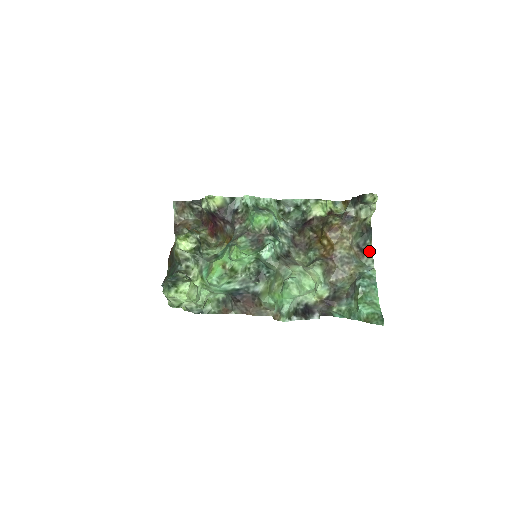
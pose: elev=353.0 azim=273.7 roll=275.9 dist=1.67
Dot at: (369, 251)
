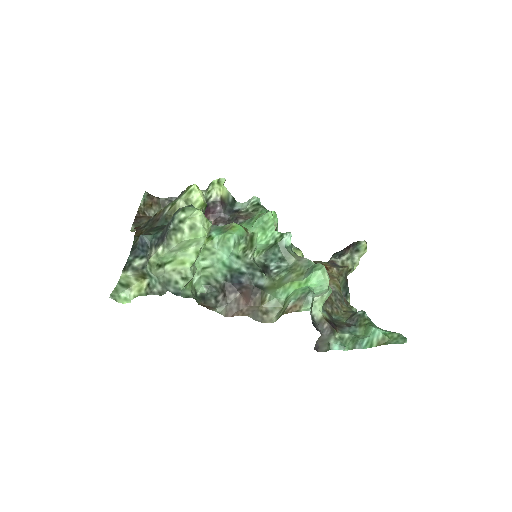
Dot at: occluded
